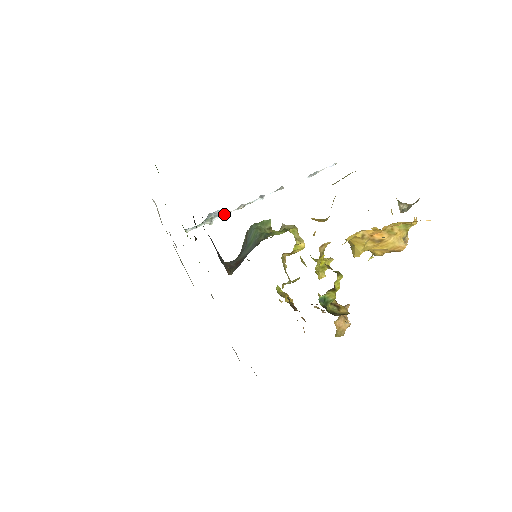
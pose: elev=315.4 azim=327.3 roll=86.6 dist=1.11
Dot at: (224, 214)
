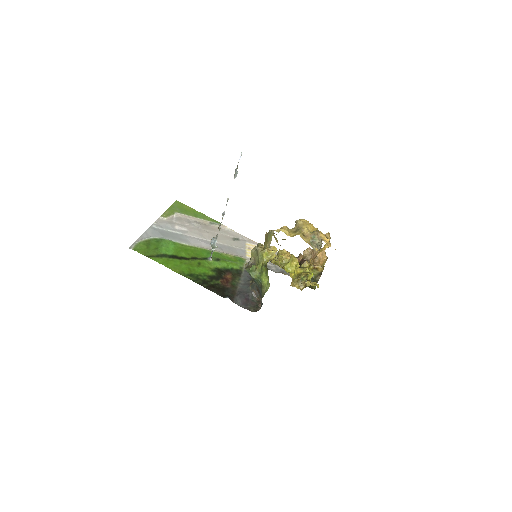
Dot at: (217, 238)
